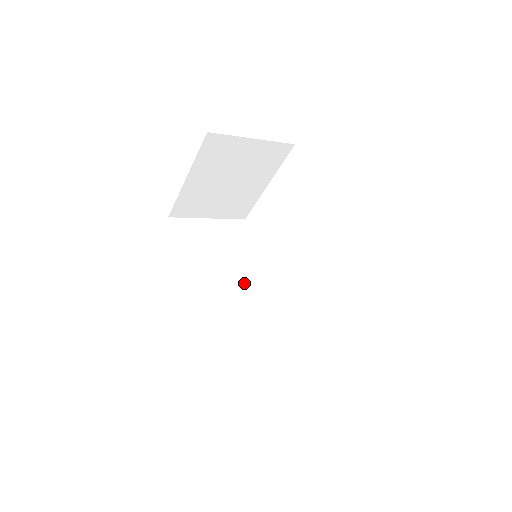
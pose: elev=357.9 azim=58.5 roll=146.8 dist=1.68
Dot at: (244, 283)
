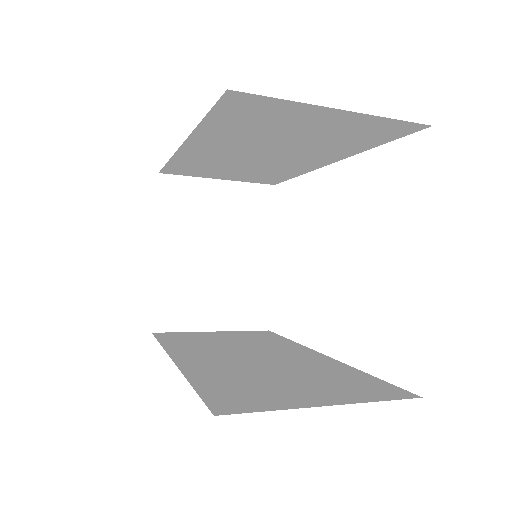
Dot at: (275, 354)
